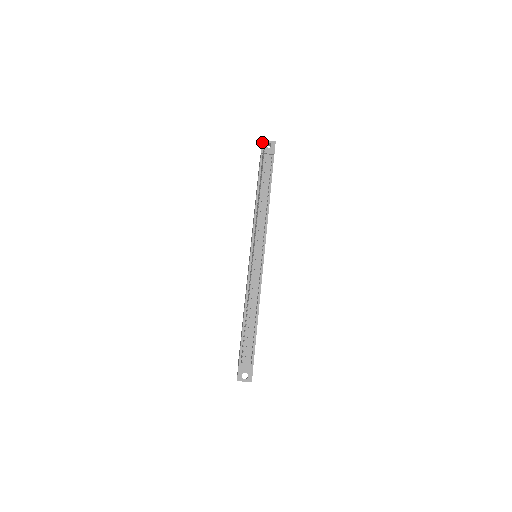
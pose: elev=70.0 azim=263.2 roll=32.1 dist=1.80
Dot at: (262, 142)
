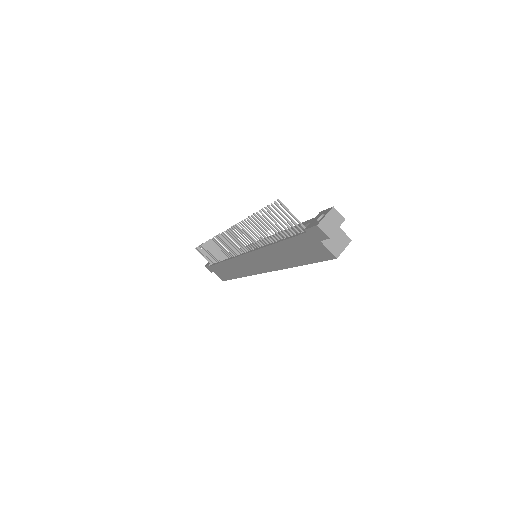
Dot at: (205, 266)
